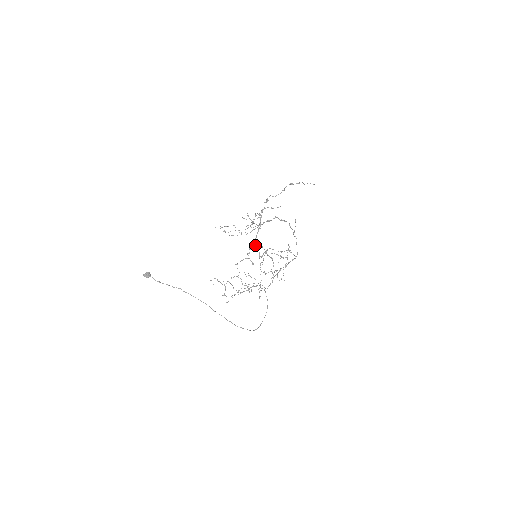
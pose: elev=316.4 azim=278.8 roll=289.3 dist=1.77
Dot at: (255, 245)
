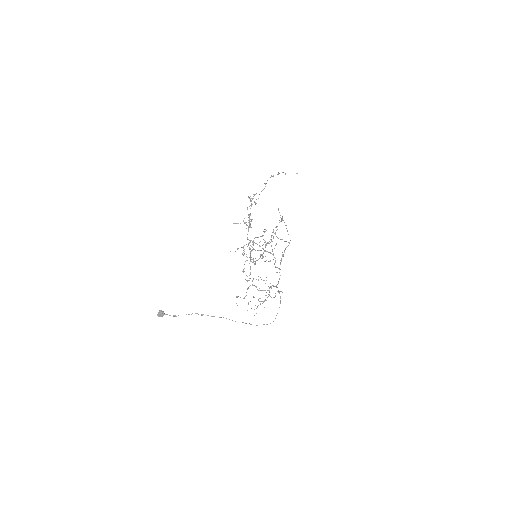
Dot at: occluded
